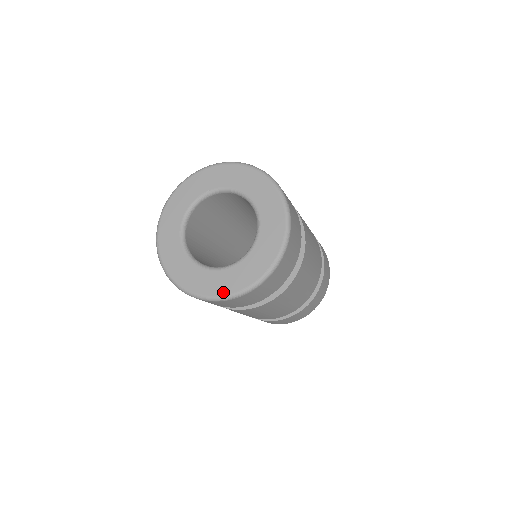
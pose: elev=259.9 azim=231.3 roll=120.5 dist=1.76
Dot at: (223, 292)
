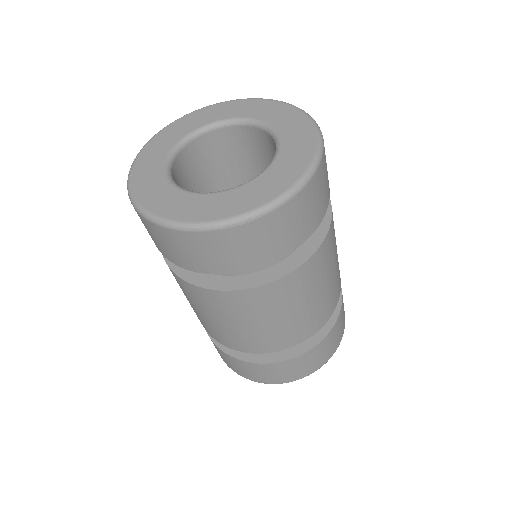
Dot at: (228, 213)
